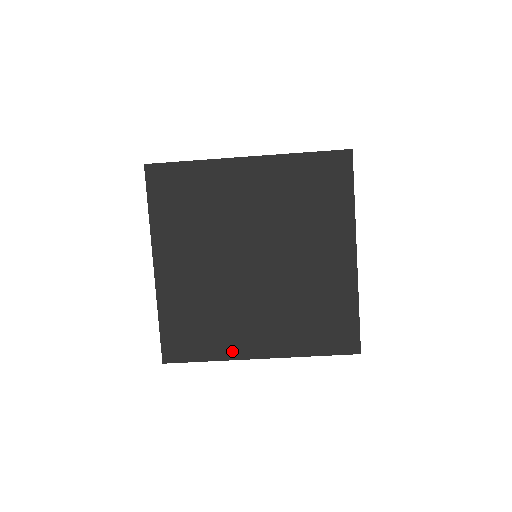
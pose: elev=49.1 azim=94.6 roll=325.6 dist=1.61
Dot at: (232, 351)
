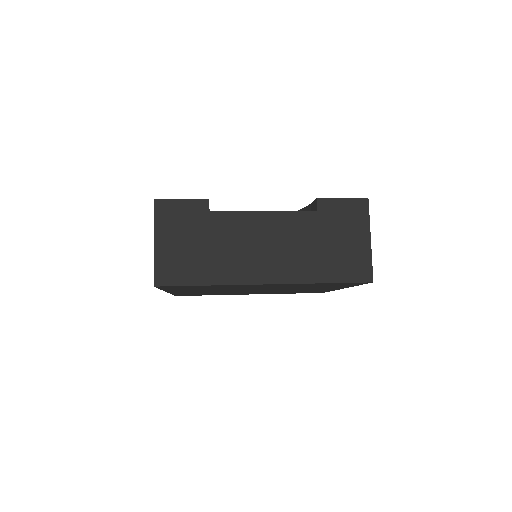
Dot at: occluded
